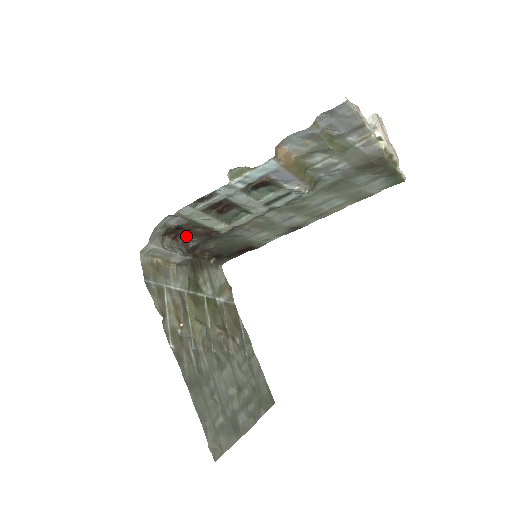
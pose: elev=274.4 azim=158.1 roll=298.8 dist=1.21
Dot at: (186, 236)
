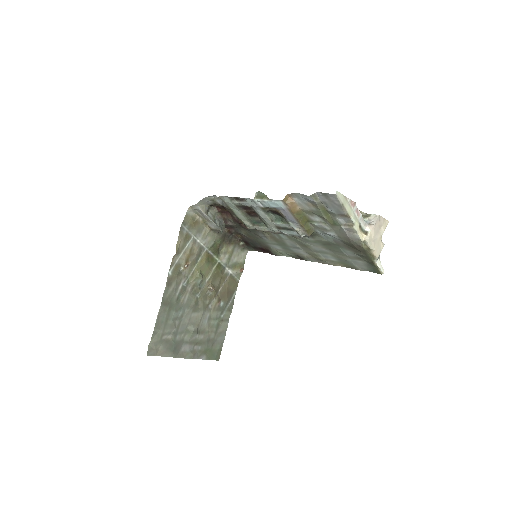
Dot at: (228, 216)
